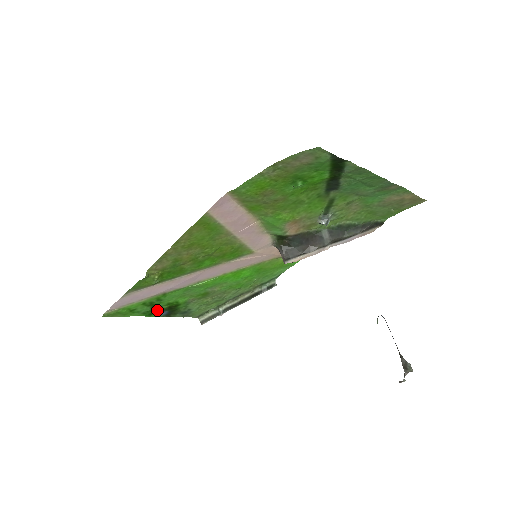
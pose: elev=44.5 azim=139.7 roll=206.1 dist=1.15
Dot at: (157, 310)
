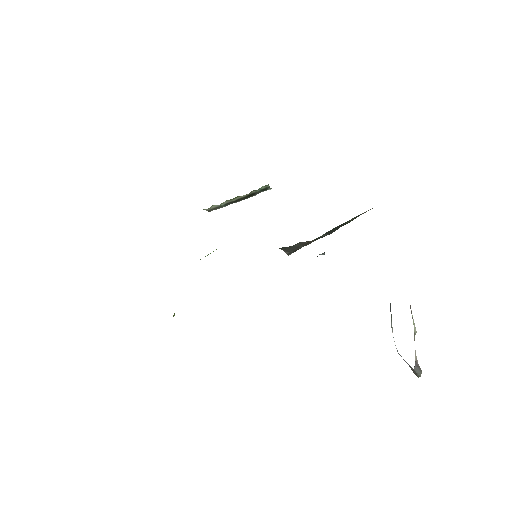
Dot at: occluded
